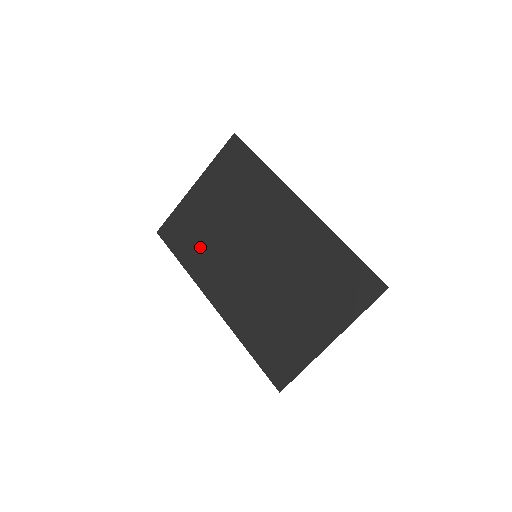
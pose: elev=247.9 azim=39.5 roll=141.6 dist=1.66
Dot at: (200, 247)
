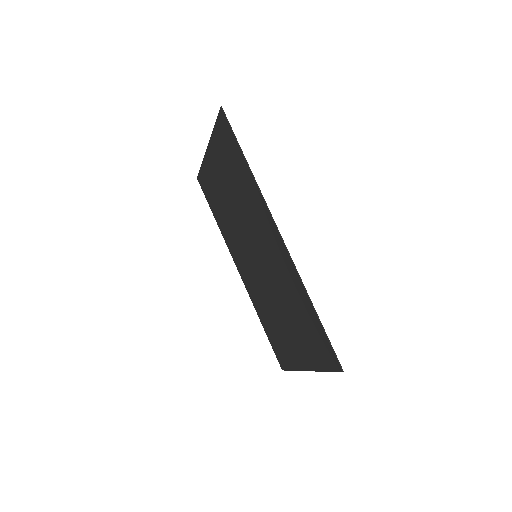
Dot at: (223, 216)
